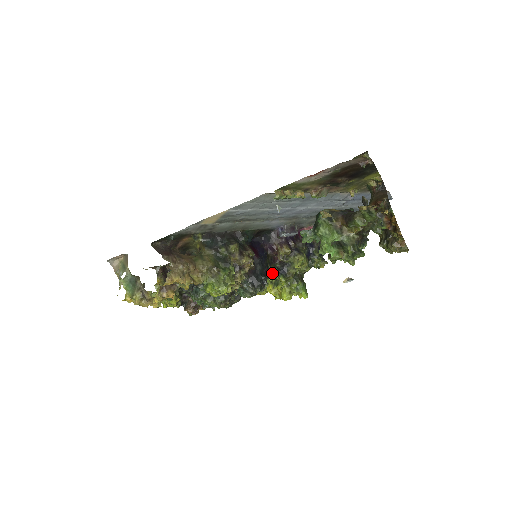
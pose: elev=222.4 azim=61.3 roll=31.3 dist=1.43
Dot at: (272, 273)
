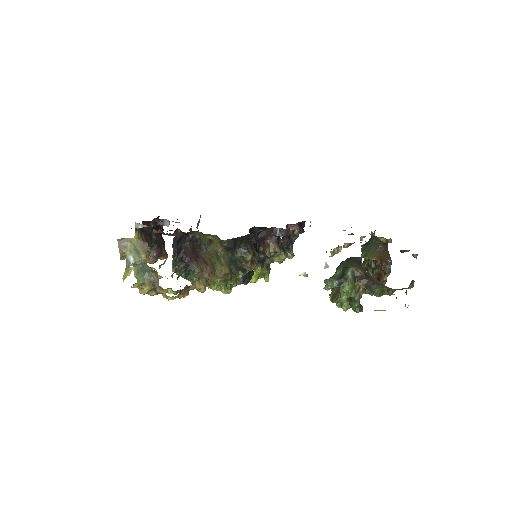
Dot at: occluded
